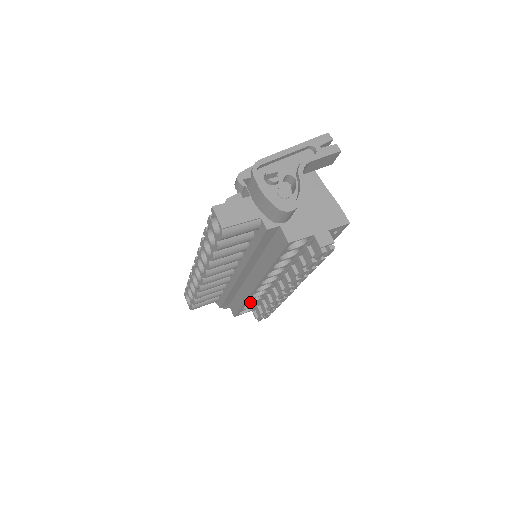
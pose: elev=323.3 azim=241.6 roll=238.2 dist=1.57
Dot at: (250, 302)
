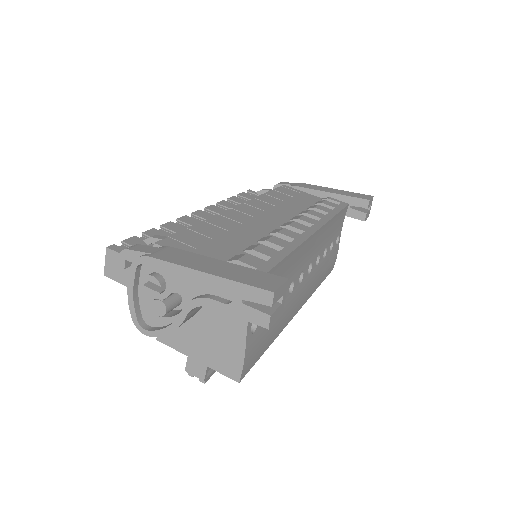
Dot at: occluded
